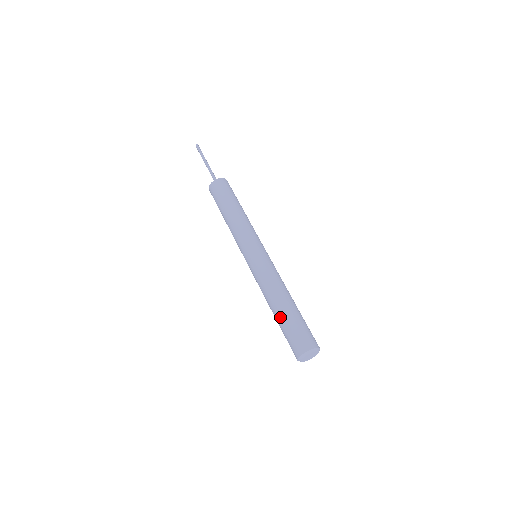
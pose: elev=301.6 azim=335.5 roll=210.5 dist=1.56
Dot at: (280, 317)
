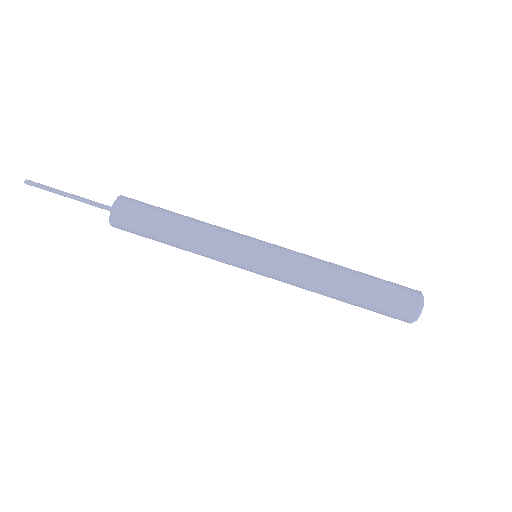
Dot at: (356, 301)
